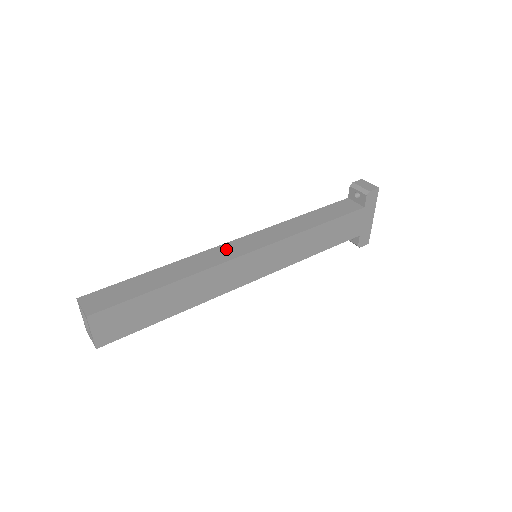
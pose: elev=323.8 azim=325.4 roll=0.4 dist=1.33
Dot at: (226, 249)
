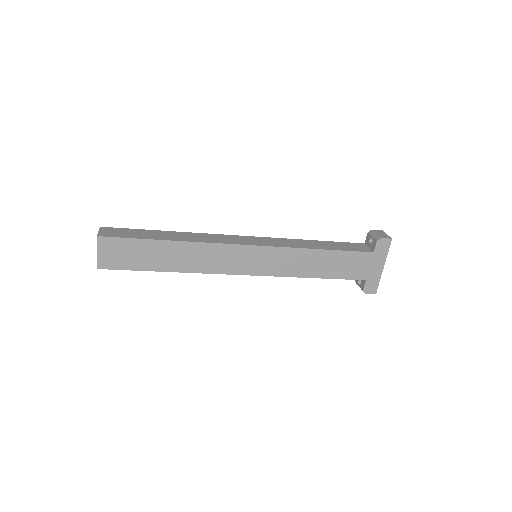
Dot at: (230, 238)
